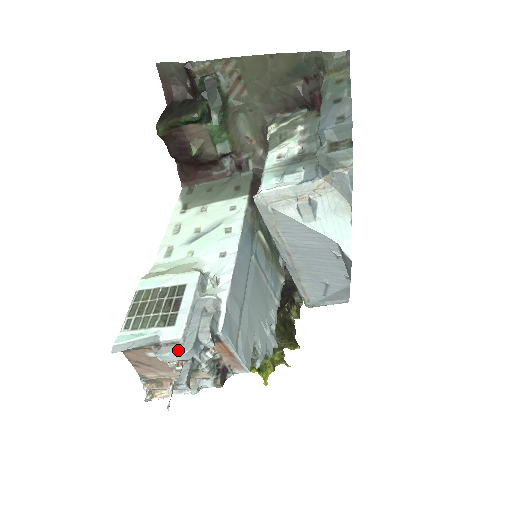
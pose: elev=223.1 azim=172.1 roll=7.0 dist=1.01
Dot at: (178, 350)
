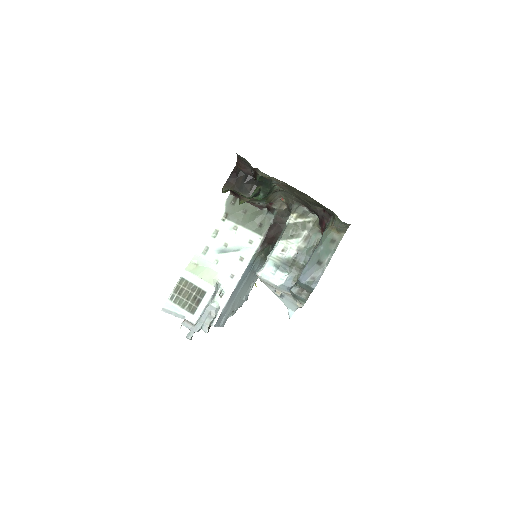
Dot at: (191, 328)
